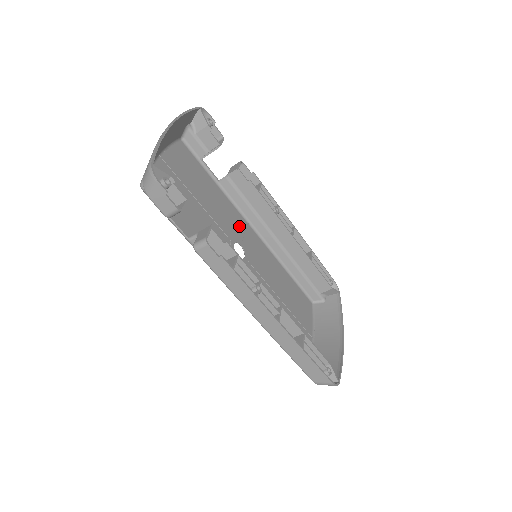
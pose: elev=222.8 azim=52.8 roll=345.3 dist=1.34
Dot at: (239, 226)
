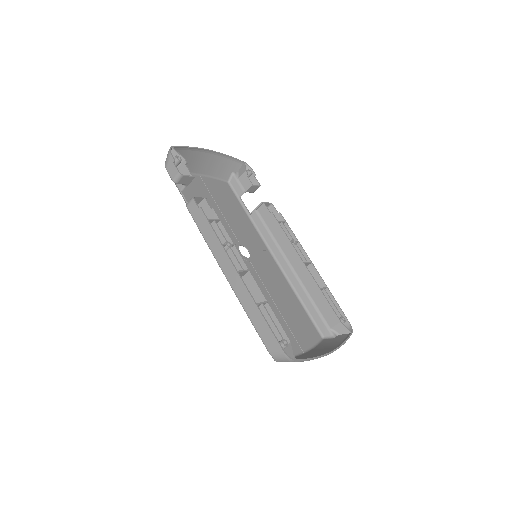
Dot at: (256, 244)
